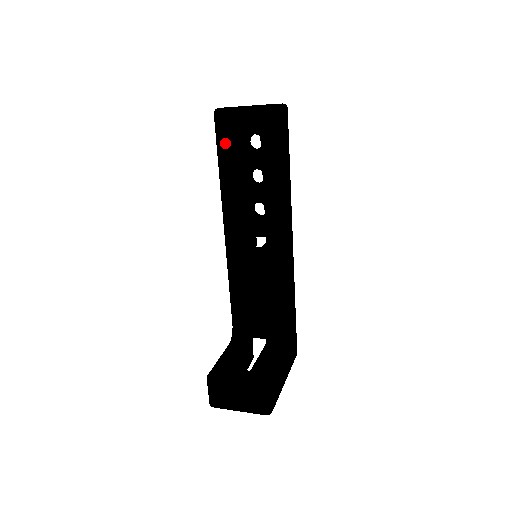
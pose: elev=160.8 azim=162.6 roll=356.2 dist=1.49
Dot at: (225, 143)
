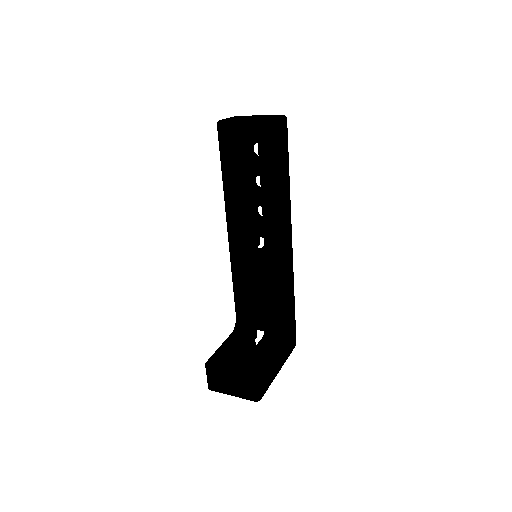
Dot at: (227, 153)
